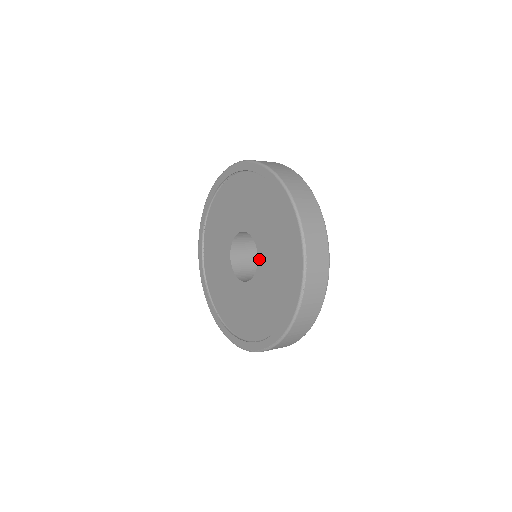
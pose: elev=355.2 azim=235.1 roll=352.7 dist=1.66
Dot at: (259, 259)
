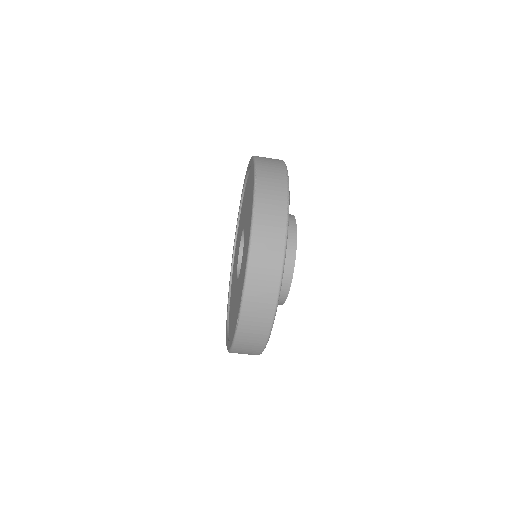
Dot at: (244, 237)
